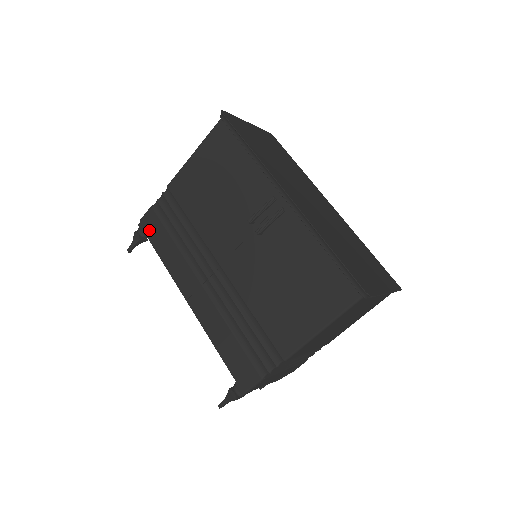
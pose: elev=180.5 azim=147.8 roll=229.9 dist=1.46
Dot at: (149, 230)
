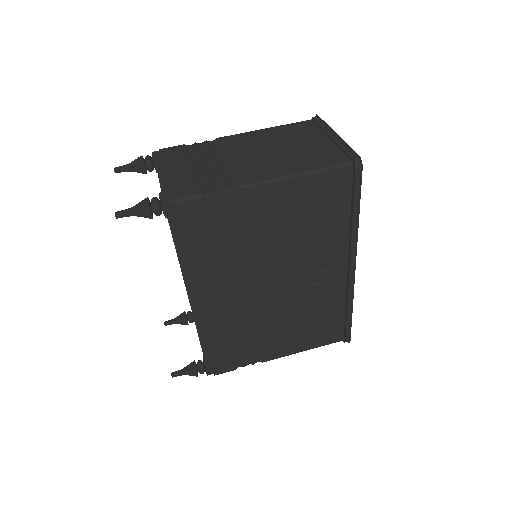
Dot at: (182, 221)
